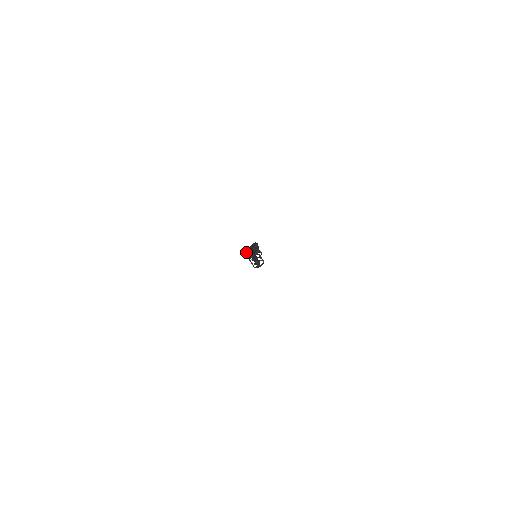
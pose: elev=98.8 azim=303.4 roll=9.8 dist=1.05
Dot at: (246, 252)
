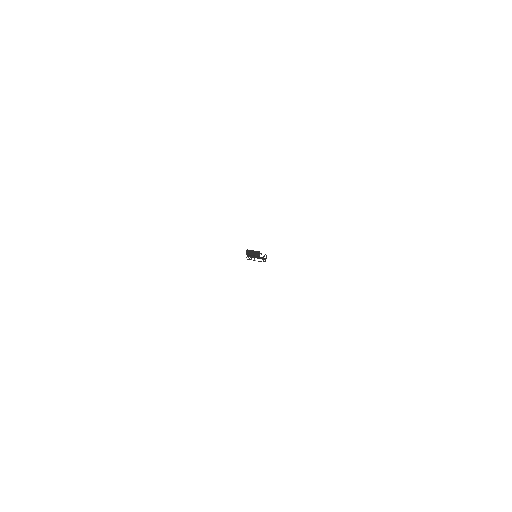
Dot at: occluded
